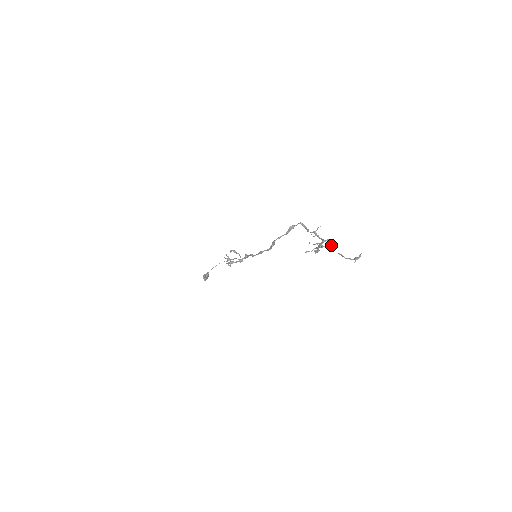
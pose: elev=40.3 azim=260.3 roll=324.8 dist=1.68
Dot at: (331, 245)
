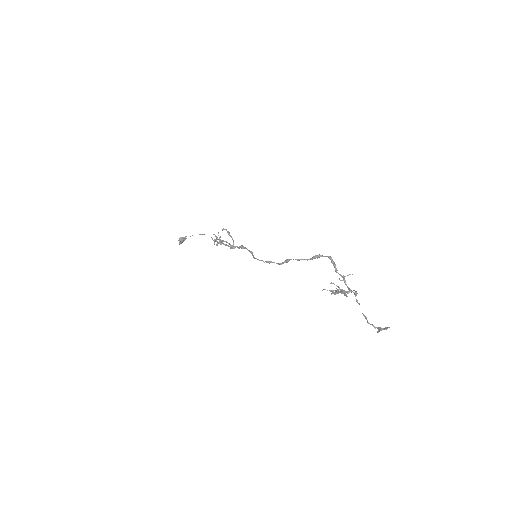
Dot at: (357, 300)
